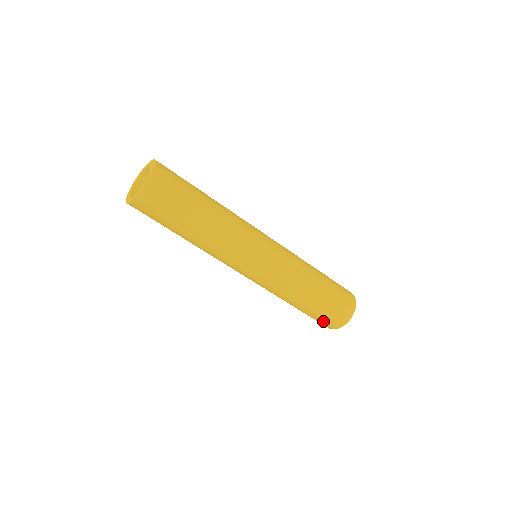
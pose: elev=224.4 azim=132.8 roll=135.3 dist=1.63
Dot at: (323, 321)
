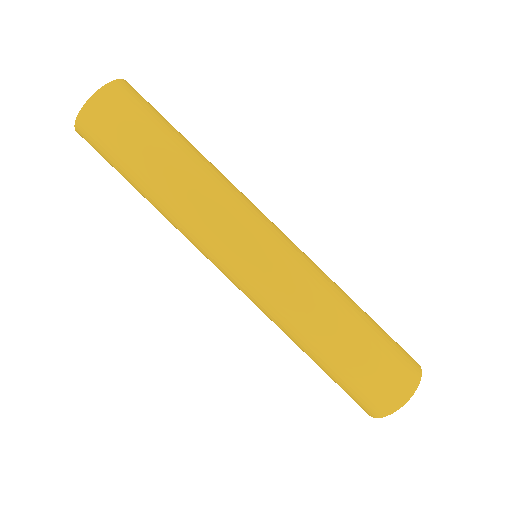
Dot at: (381, 380)
